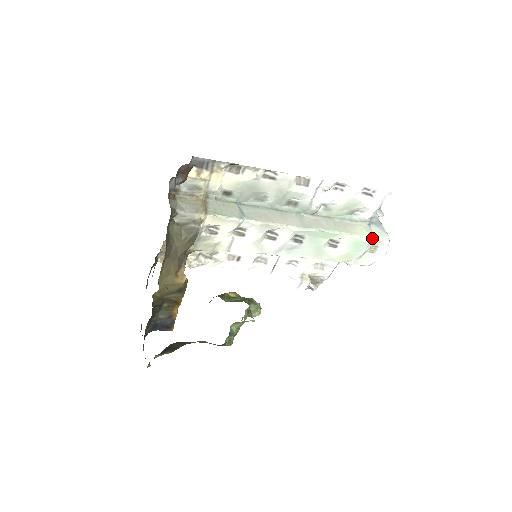
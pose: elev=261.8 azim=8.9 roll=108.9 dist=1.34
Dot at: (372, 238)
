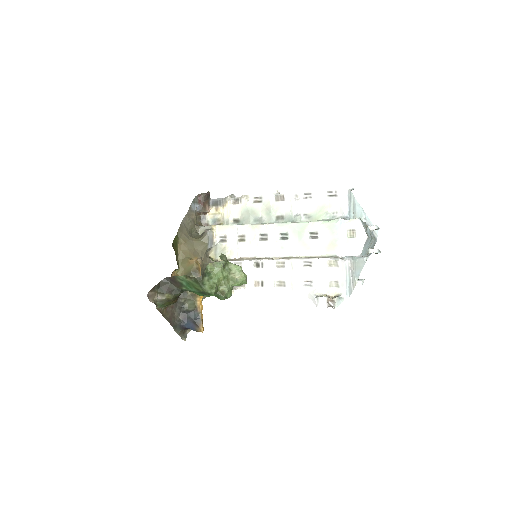
Dot at: (341, 219)
